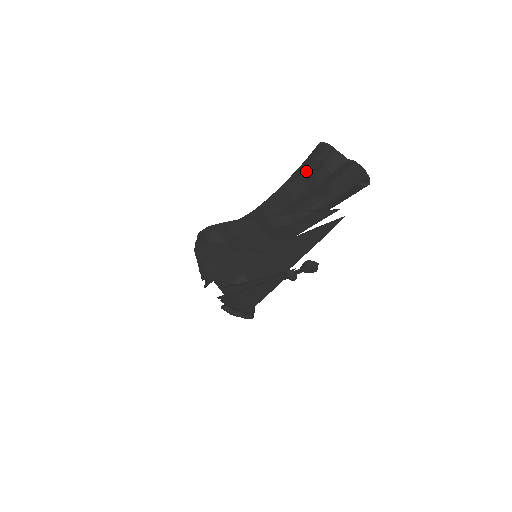
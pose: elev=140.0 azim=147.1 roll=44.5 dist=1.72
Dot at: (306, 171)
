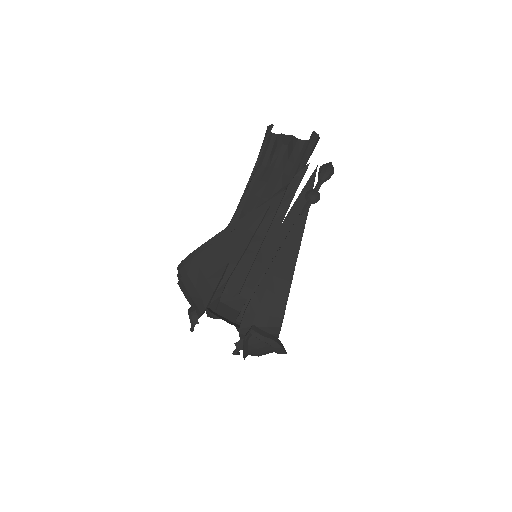
Dot at: (265, 158)
